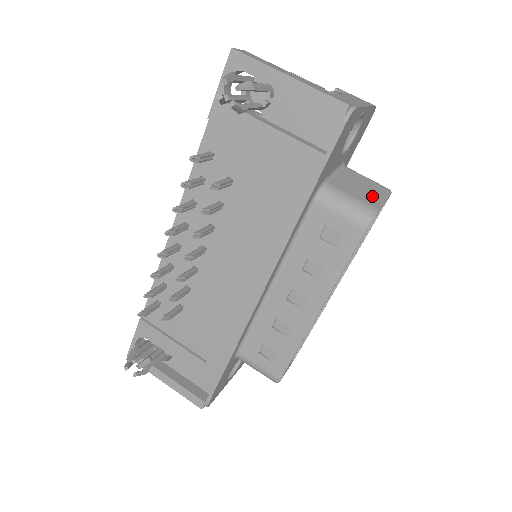
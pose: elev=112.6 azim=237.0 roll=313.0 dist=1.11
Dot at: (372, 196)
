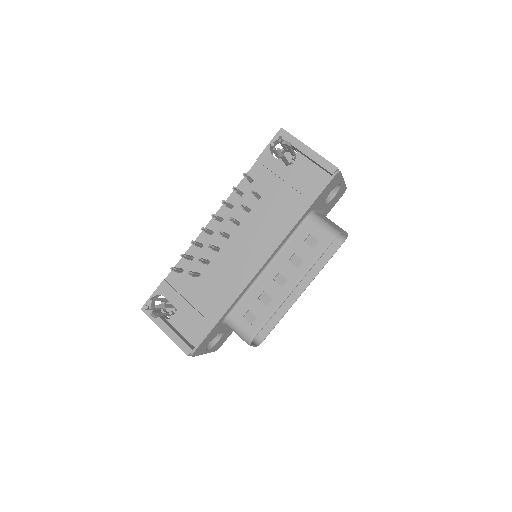
Dot at: (338, 228)
